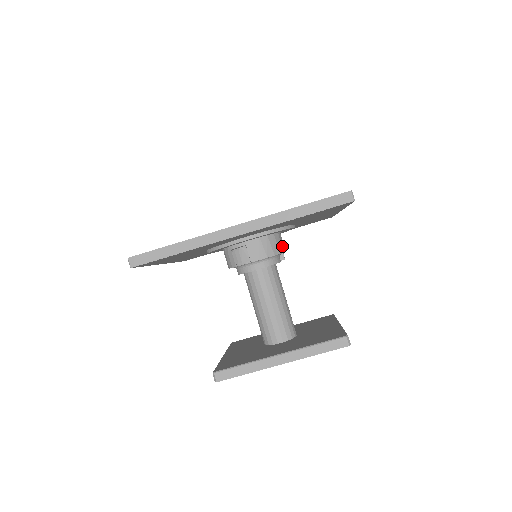
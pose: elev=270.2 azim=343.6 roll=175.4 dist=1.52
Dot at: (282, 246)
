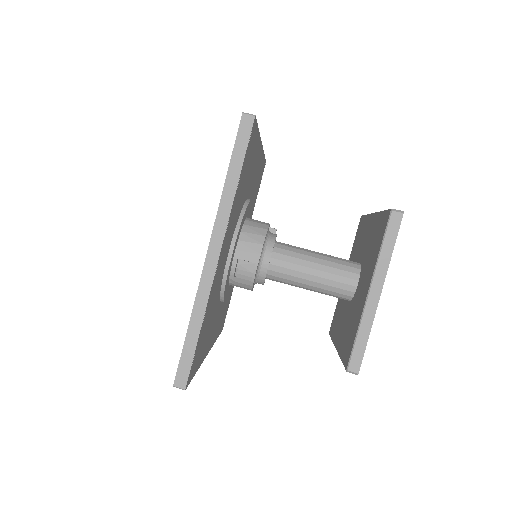
Dot at: (261, 224)
